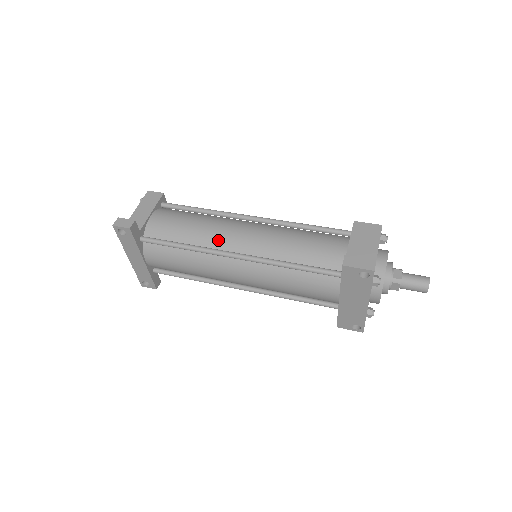
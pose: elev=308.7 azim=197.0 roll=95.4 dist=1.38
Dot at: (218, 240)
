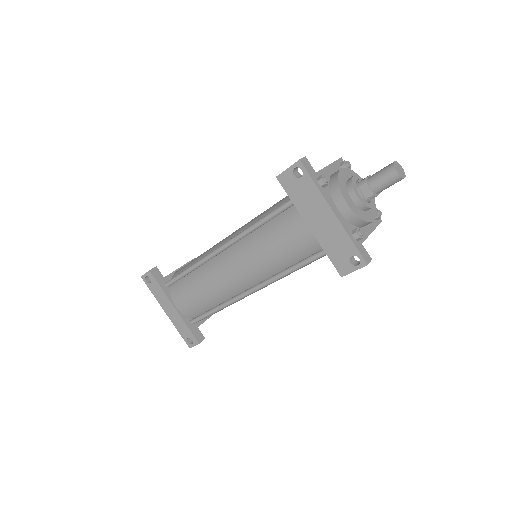
Dot at: (214, 249)
